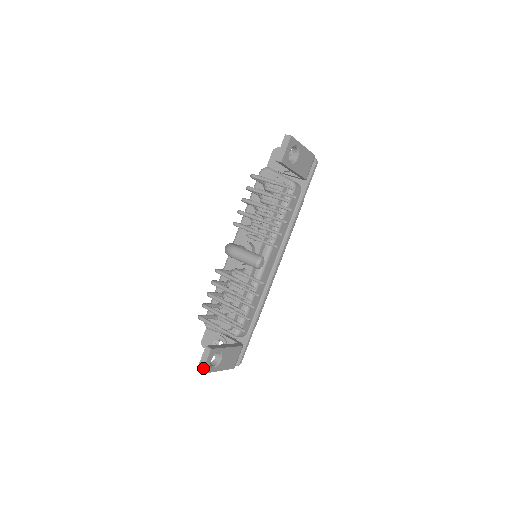
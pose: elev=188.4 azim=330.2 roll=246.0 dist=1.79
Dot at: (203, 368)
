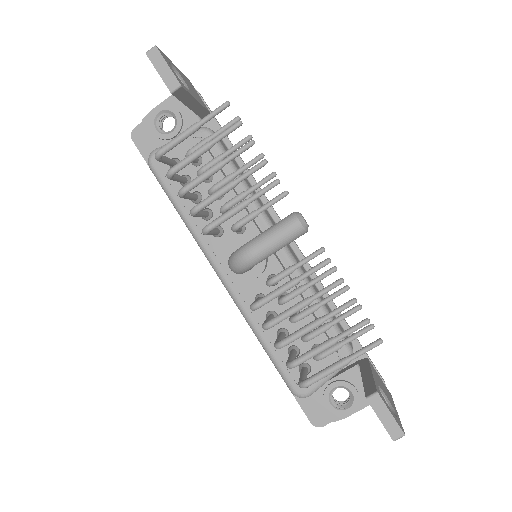
Dot at: (398, 427)
